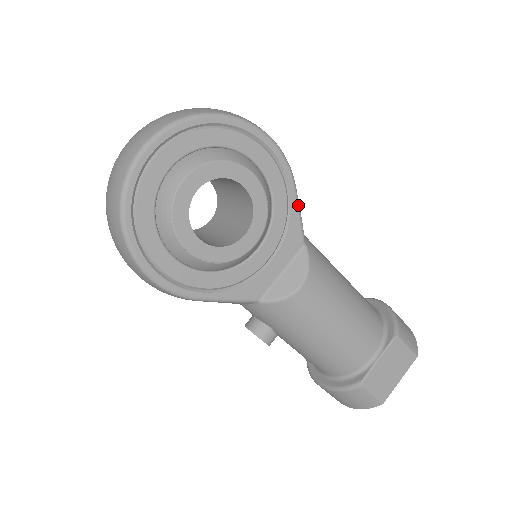
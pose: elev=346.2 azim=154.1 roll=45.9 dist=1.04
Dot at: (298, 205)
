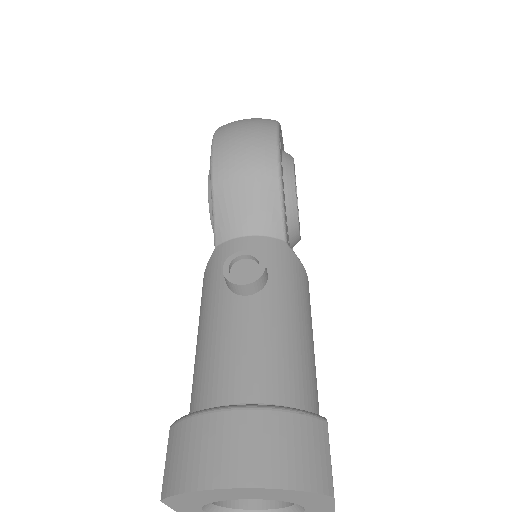
Dot at: occluded
